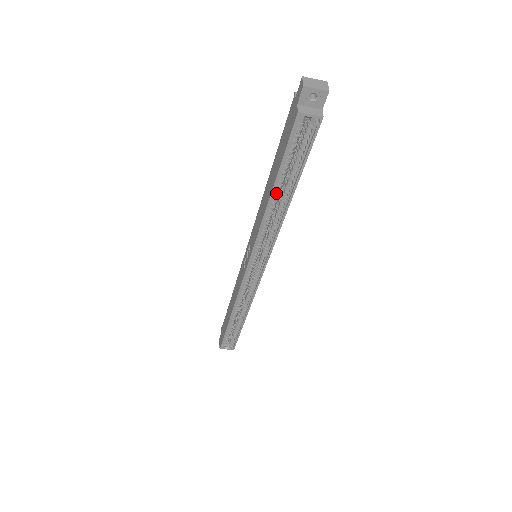
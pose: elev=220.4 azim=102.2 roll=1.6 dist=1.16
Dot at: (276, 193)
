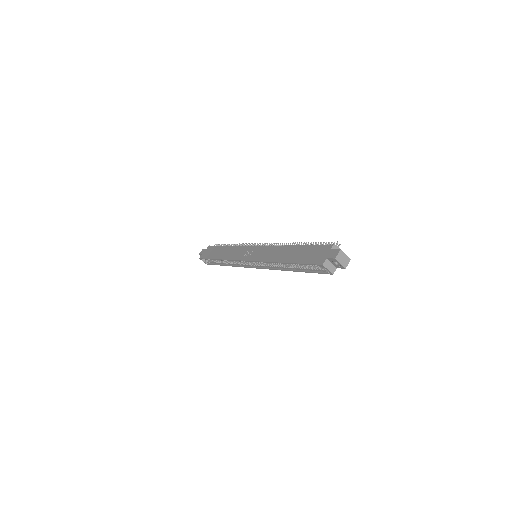
Dot at: occluded
